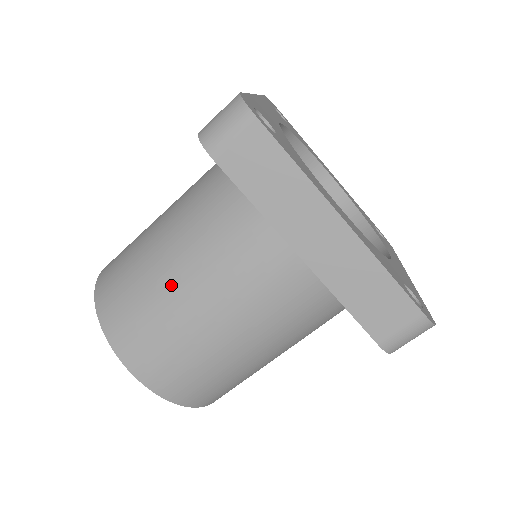
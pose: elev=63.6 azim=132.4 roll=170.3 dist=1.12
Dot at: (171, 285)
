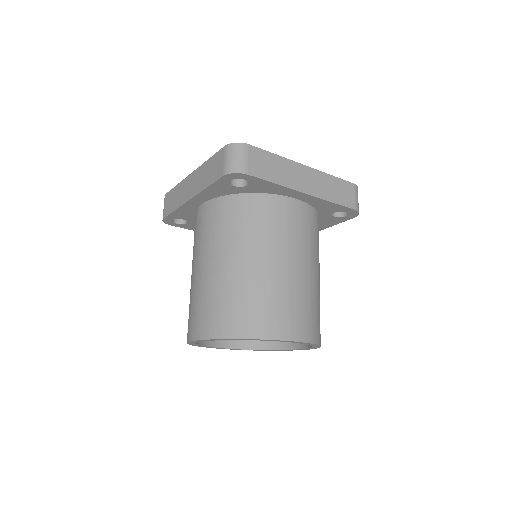
Dot at: occluded
